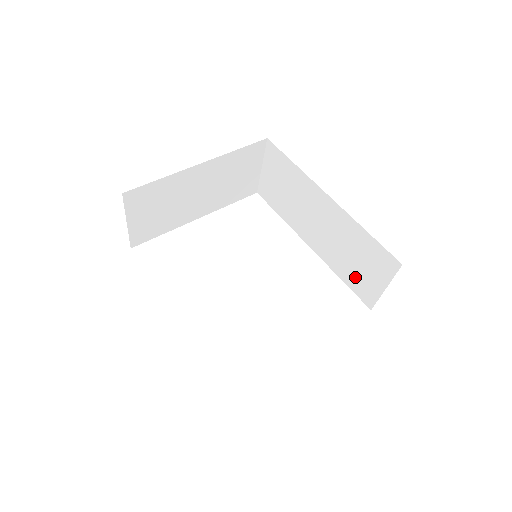
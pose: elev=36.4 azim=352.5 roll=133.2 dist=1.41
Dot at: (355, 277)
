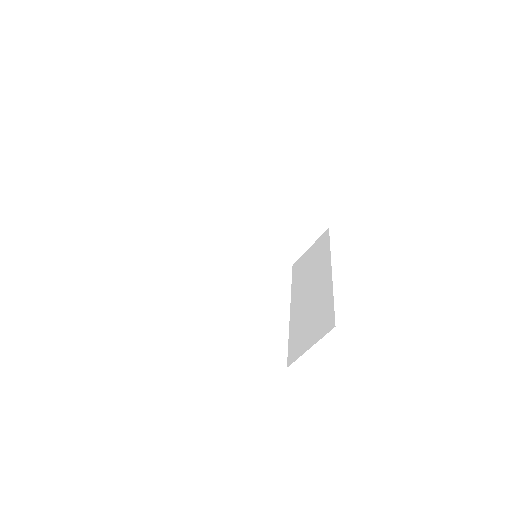
Dot at: (299, 336)
